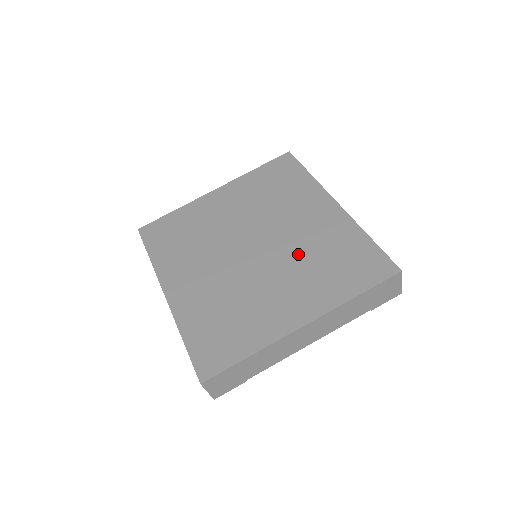
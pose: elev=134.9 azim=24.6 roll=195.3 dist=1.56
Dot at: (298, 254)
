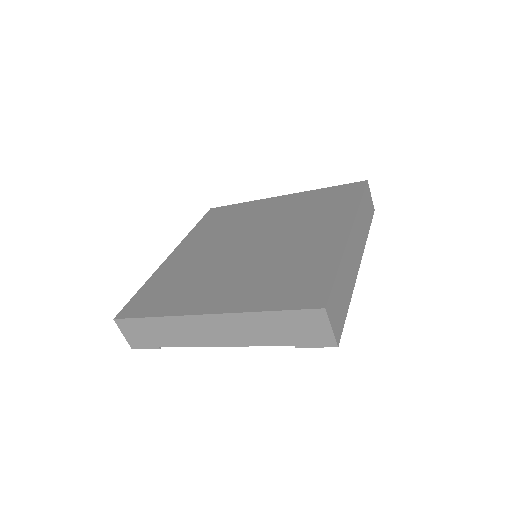
Dot at: (271, 260)
